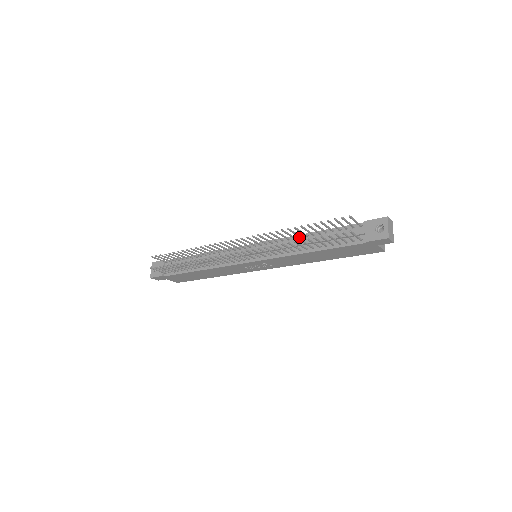
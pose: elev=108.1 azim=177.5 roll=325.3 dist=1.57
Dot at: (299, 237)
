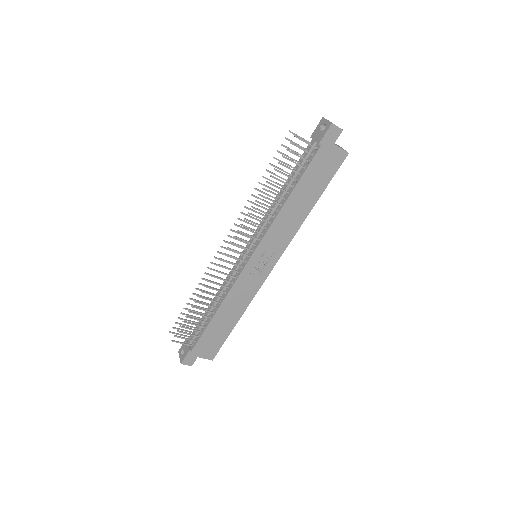
Dot at: occluded
